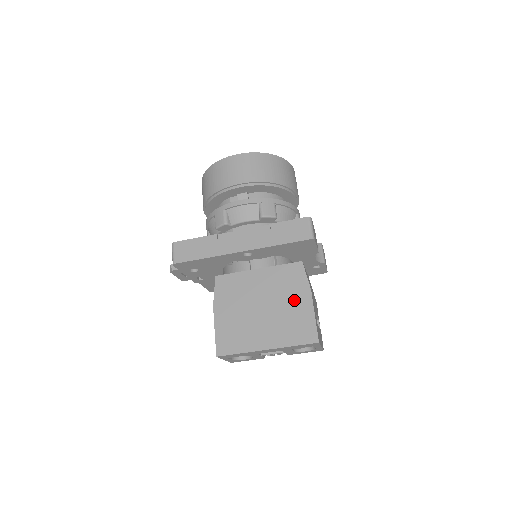
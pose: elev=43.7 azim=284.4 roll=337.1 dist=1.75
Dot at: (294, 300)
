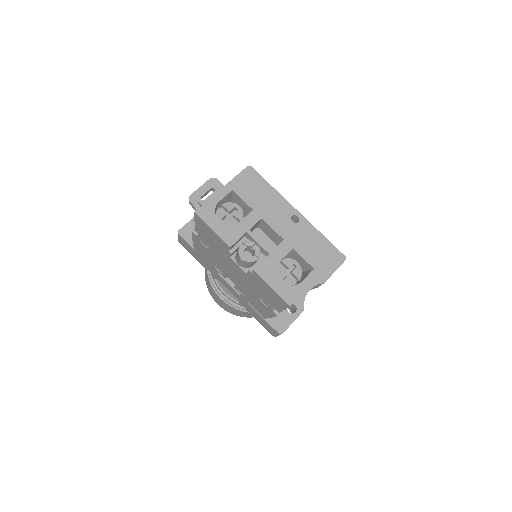
Dot at: occluded
